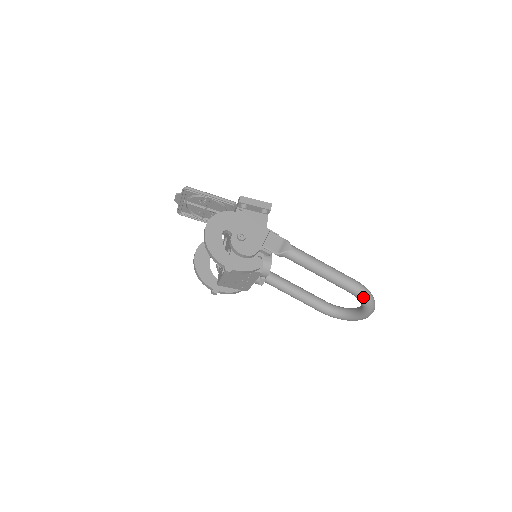
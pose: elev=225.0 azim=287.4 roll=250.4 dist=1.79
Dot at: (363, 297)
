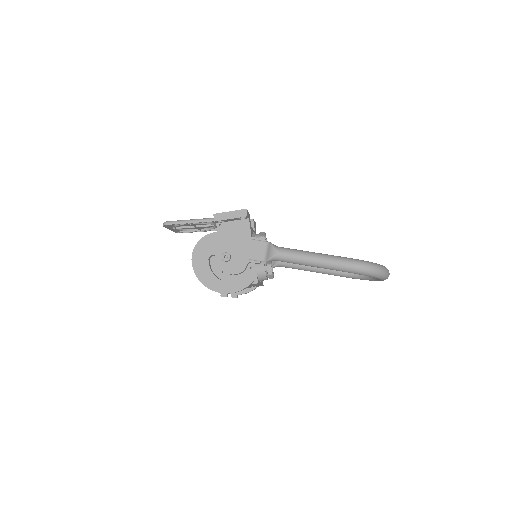
Dot at: (366, 274)
